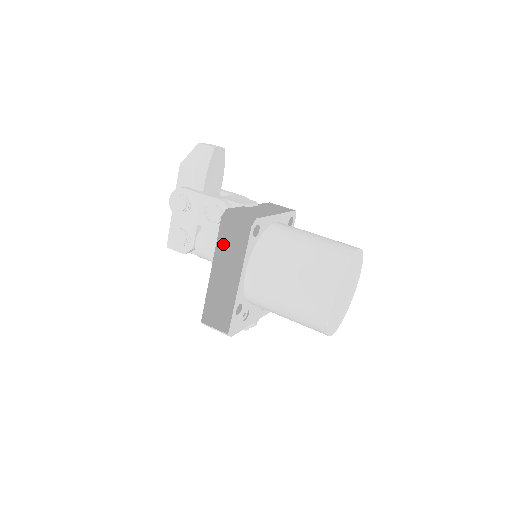
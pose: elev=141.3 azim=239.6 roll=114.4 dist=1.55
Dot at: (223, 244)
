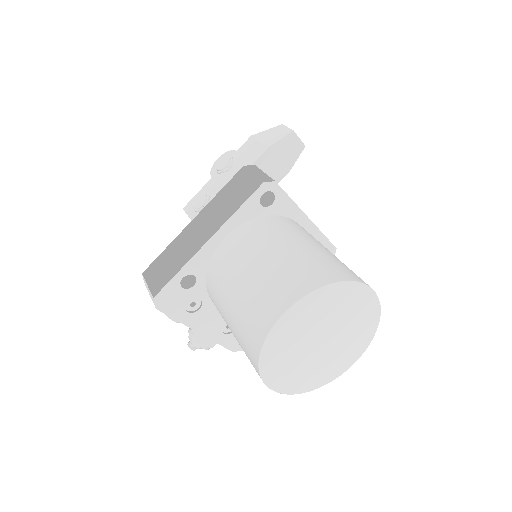
Dot at: (224, 195)
